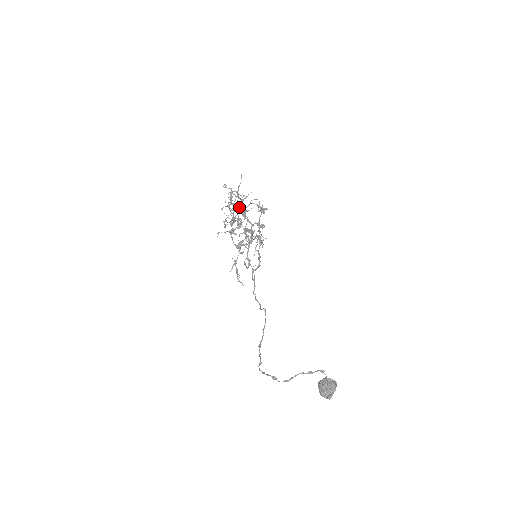
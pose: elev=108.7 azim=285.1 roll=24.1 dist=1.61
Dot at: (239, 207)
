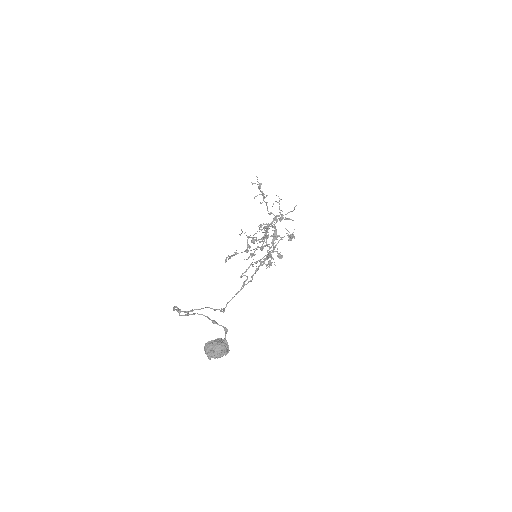
Dot at: (275, 226)
